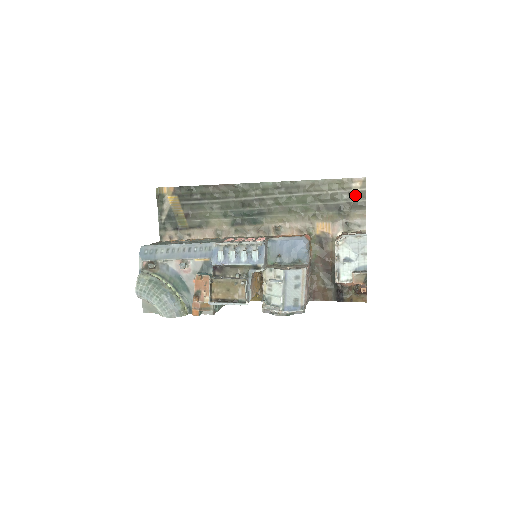
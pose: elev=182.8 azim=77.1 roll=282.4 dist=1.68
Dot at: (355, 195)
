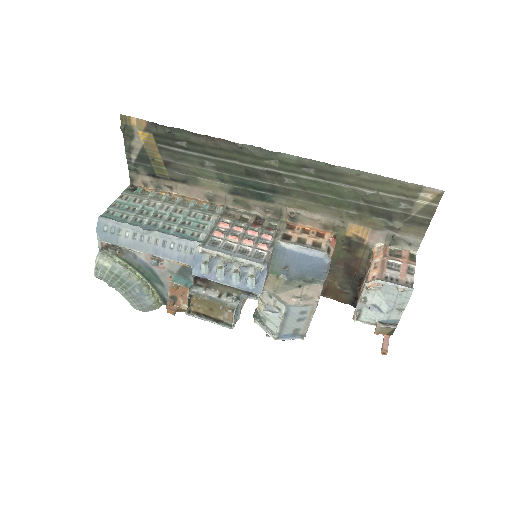
Dot at: (419, 208)
